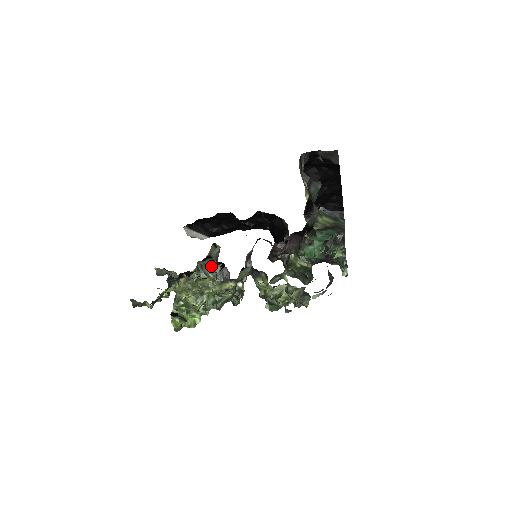
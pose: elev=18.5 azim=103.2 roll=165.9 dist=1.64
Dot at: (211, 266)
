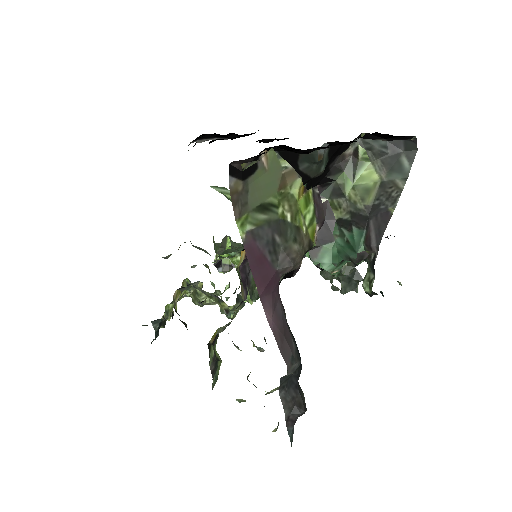
Dot at: (198, 286)
